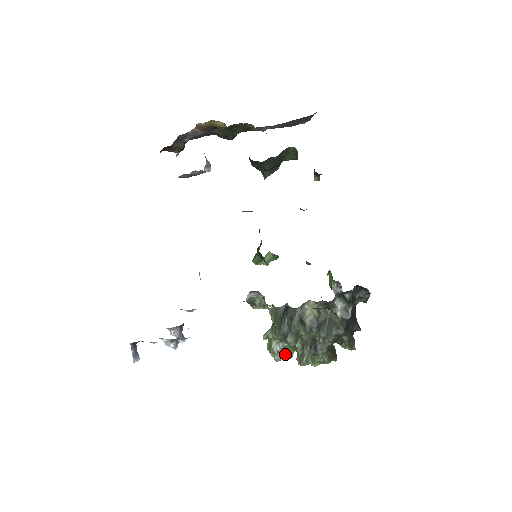
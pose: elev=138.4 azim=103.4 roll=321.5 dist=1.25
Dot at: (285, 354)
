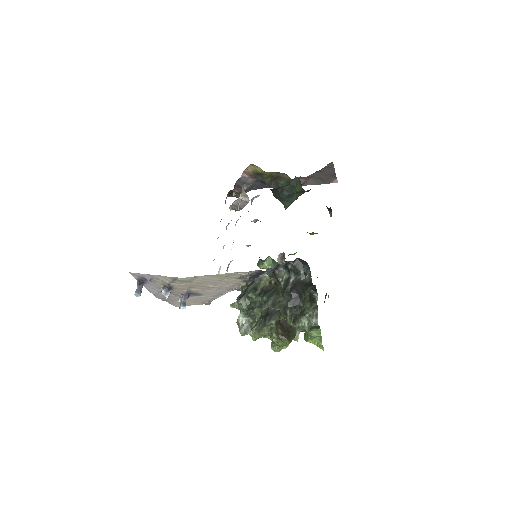
Dot at: (251, 332)
